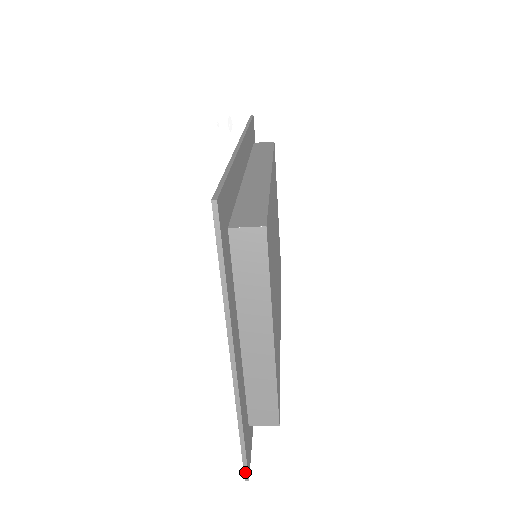
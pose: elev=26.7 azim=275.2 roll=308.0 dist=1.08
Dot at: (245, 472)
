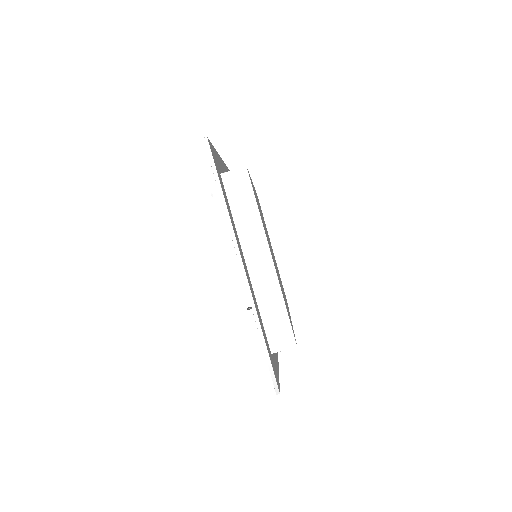
Dot at: (274, 383)
